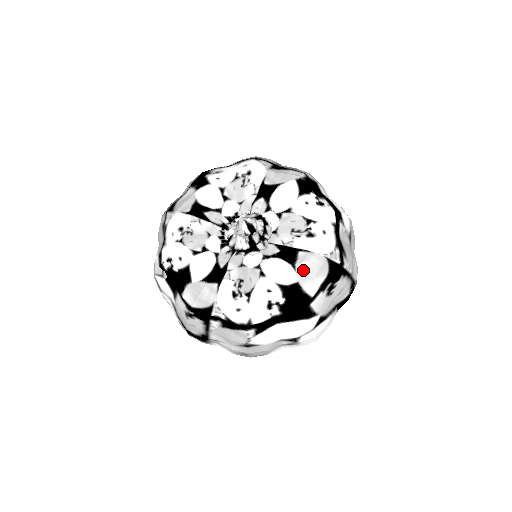
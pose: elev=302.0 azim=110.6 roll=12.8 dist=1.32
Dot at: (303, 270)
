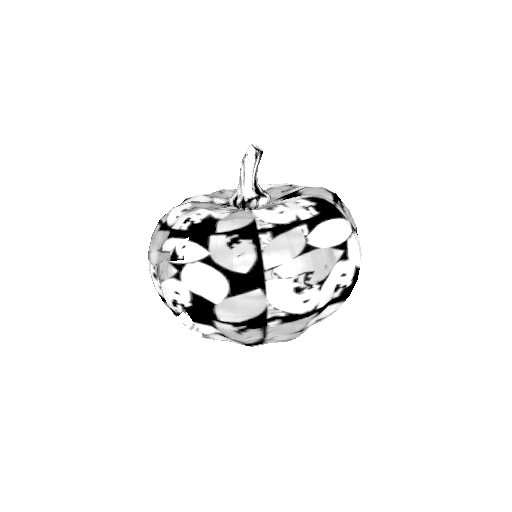
Dot at: (312, 194)
